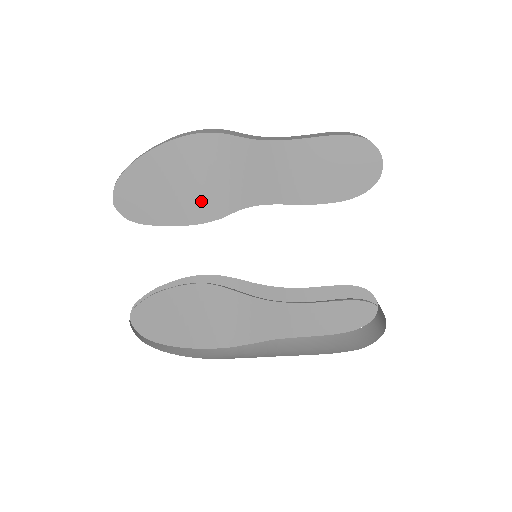
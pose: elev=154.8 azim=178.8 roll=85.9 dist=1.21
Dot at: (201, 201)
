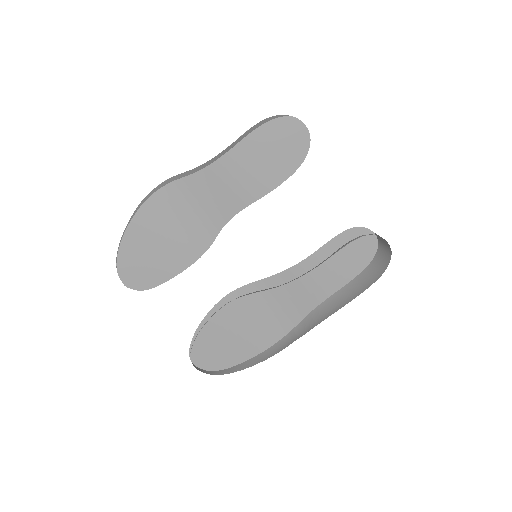
Dot at: (188, 241)
